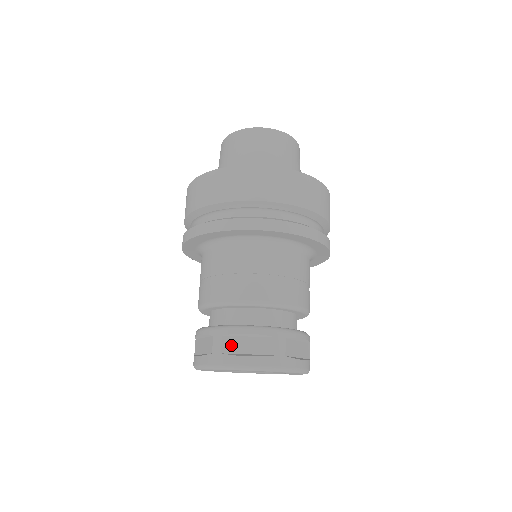
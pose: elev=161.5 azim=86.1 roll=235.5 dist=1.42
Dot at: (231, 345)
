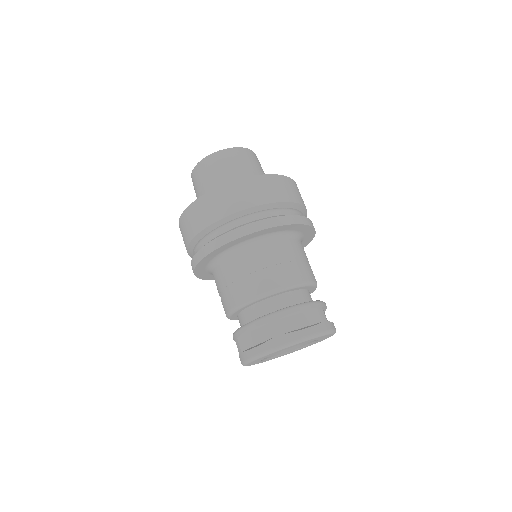
Dot at: (287, 325)
